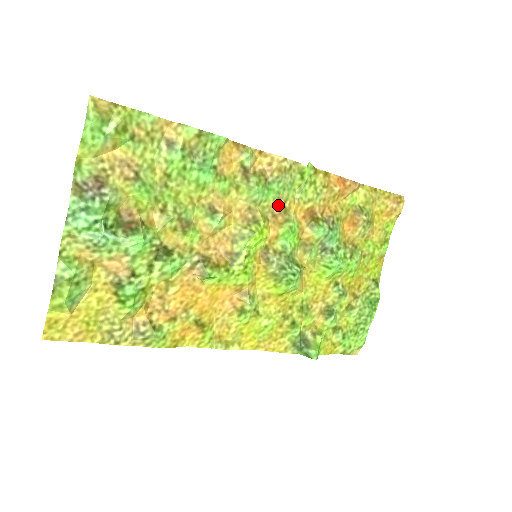
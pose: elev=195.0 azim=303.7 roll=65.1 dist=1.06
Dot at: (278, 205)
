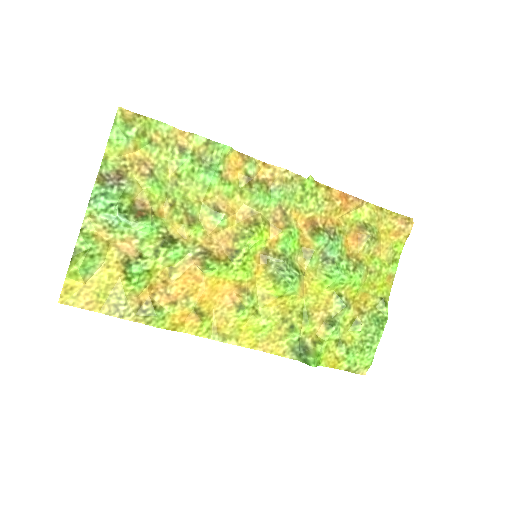
Dot at: (279, 212)
